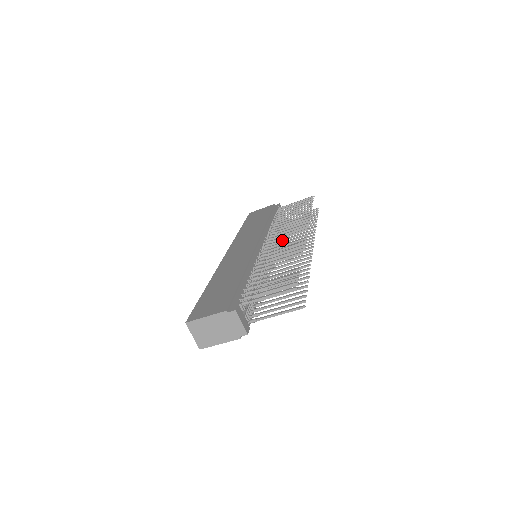
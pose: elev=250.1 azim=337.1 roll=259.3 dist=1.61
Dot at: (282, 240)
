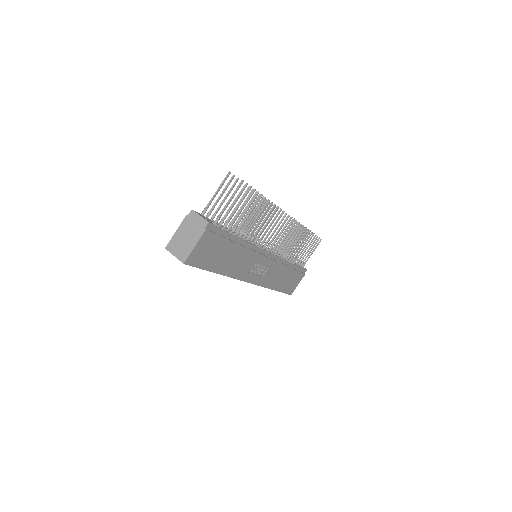
Dot at: occluded
